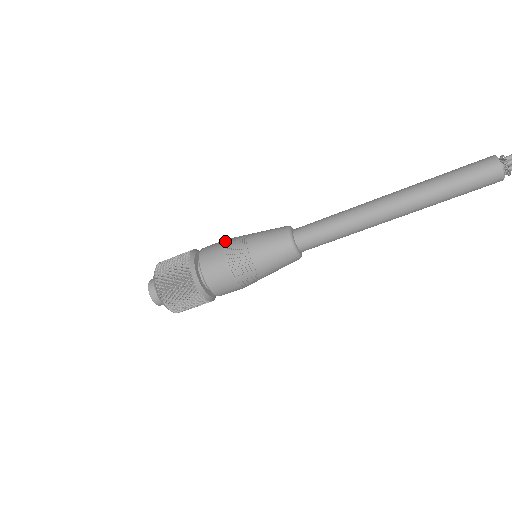
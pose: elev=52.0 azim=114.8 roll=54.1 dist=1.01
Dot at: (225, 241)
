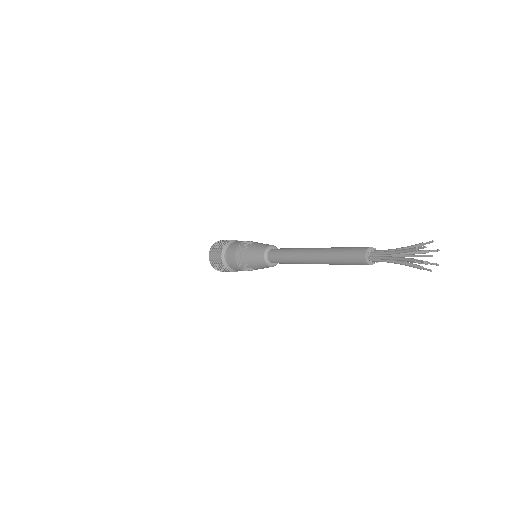
Dot at: (237, 247)
